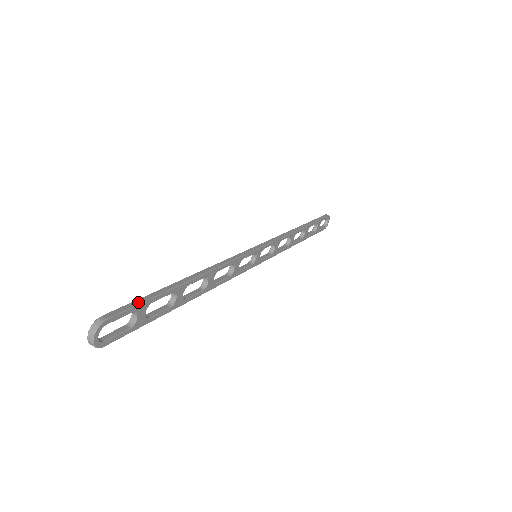
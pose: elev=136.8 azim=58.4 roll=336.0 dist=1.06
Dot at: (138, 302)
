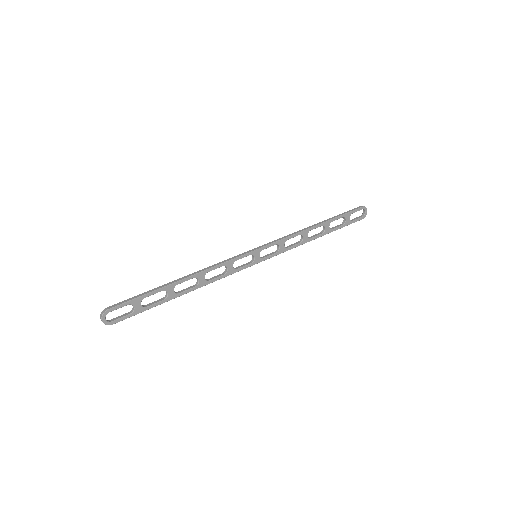
Dot at: (133, 298)
